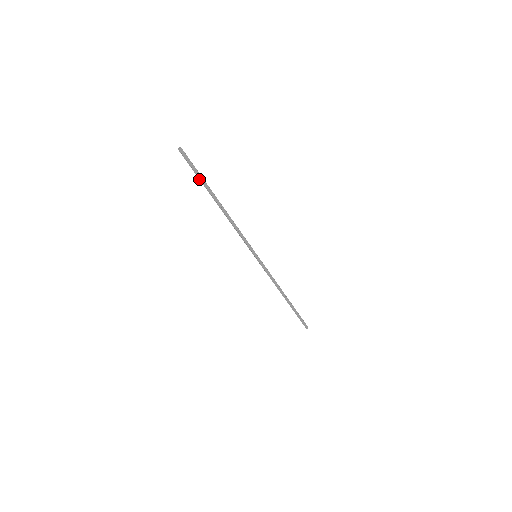
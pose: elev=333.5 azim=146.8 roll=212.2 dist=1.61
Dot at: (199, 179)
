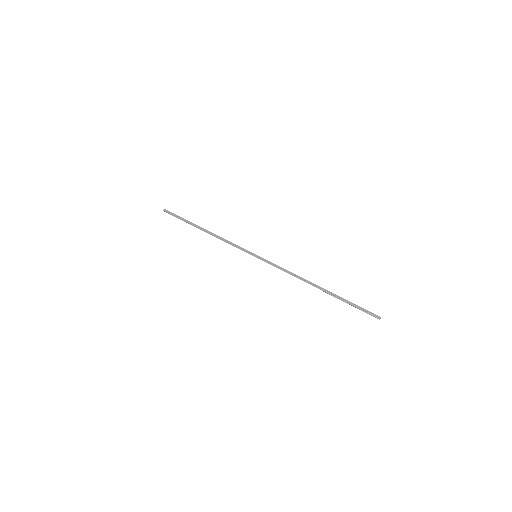
Dot at: (184, 221)
